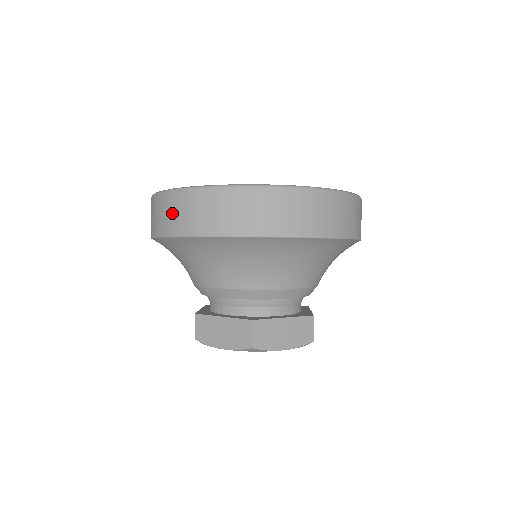
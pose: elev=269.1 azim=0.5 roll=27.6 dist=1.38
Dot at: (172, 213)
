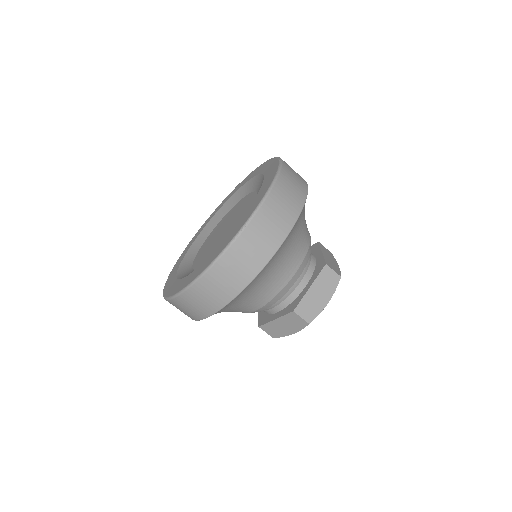
Dot at: occluded
